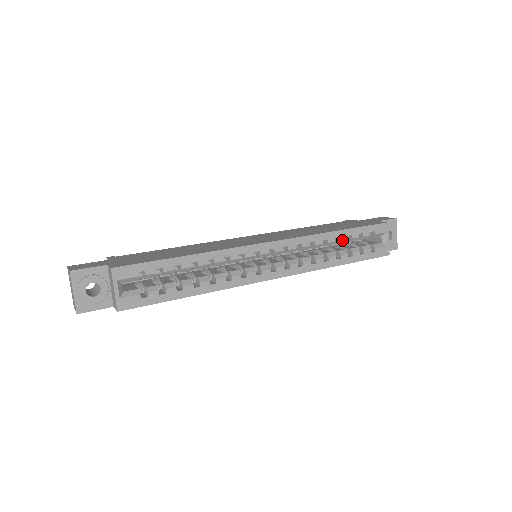
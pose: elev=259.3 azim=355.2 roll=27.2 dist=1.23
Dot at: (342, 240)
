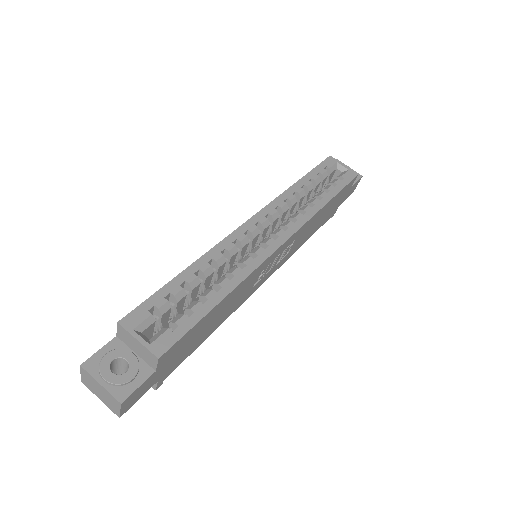
Dot at: (308, 186)
